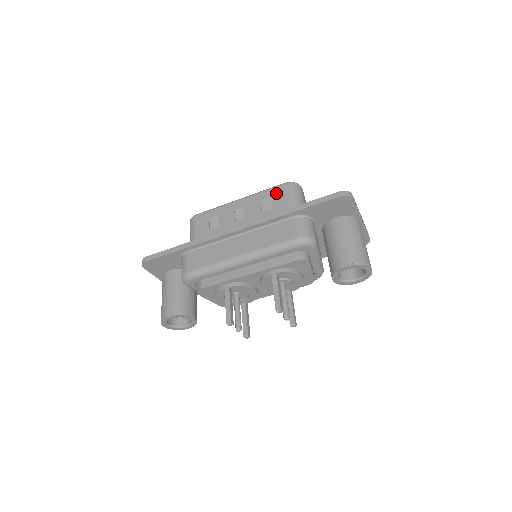
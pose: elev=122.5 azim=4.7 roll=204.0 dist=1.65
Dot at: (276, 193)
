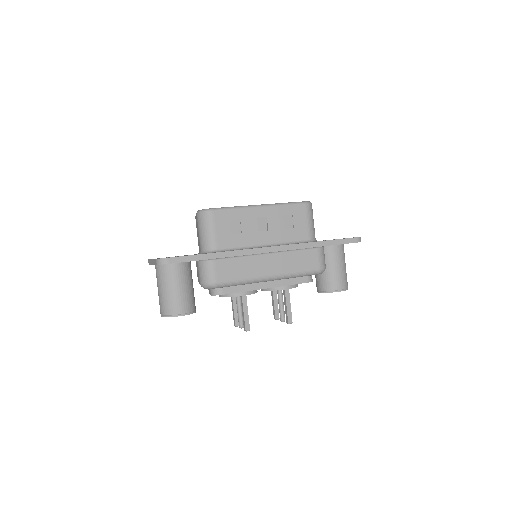
Dot at: (298, 212)
